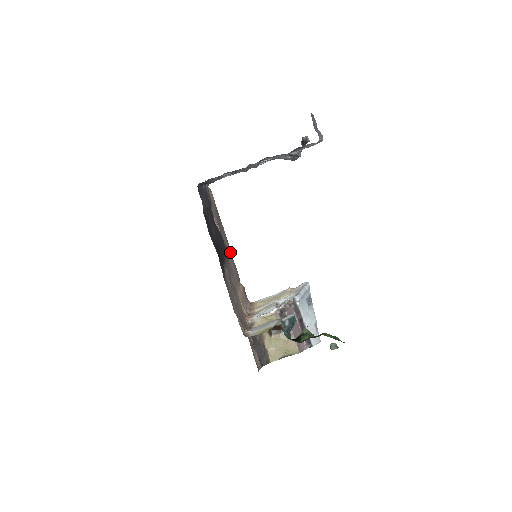
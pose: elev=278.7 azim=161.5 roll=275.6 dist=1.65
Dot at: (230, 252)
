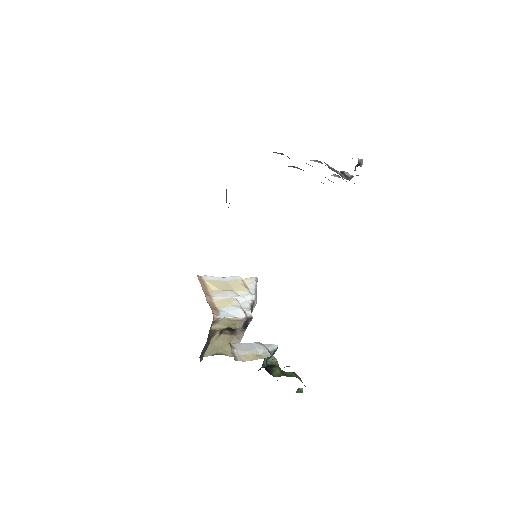
Dot at: occluded
